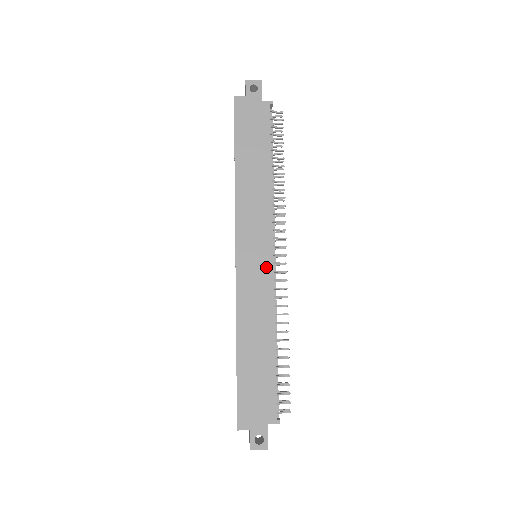
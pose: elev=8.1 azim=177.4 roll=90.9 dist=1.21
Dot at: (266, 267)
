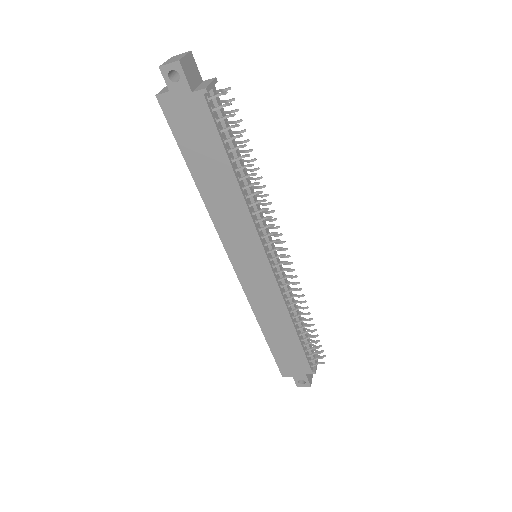
Dot at: (266, 274)
